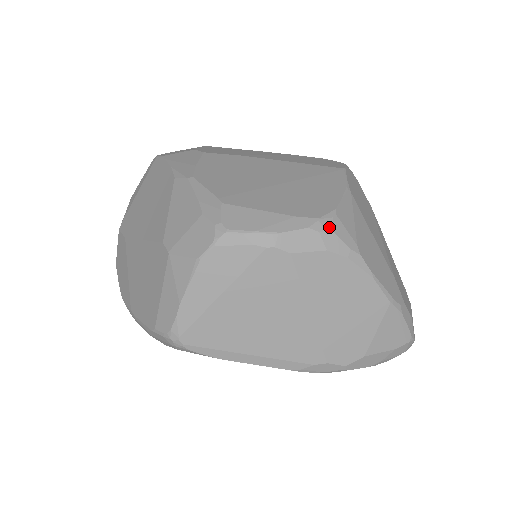
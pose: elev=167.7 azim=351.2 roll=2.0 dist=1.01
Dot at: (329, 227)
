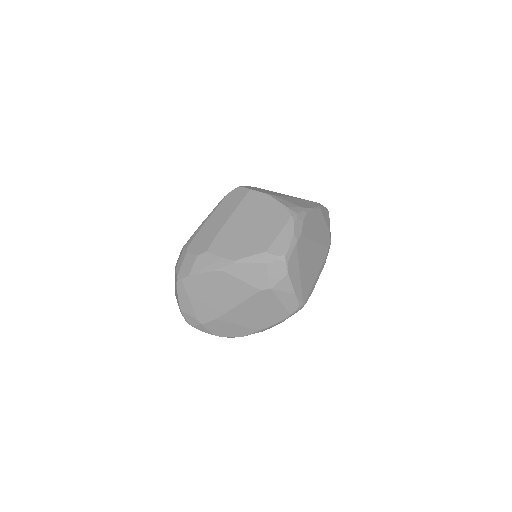
Dot at: (295, 214)
